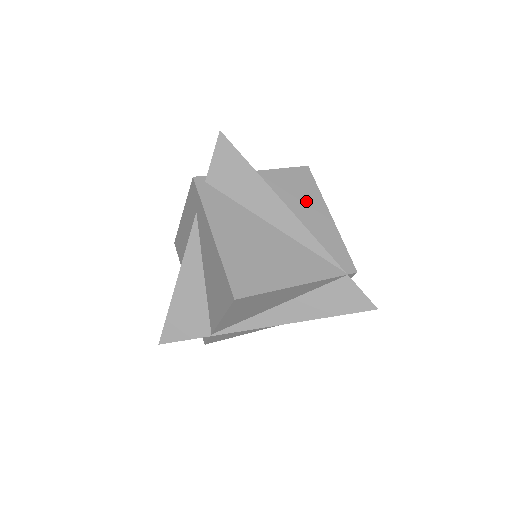
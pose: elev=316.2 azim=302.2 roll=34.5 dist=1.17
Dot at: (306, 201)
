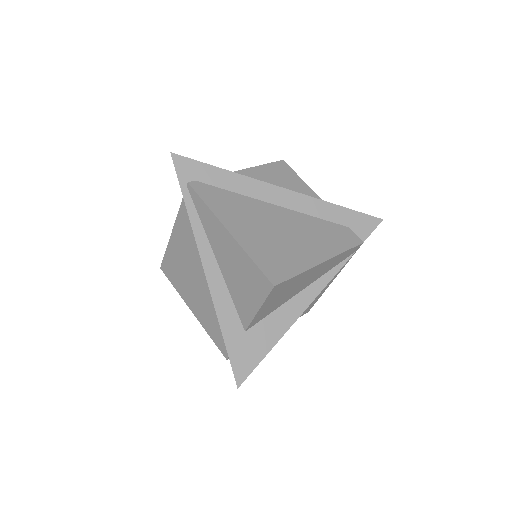
Dot at: (298, 284)
